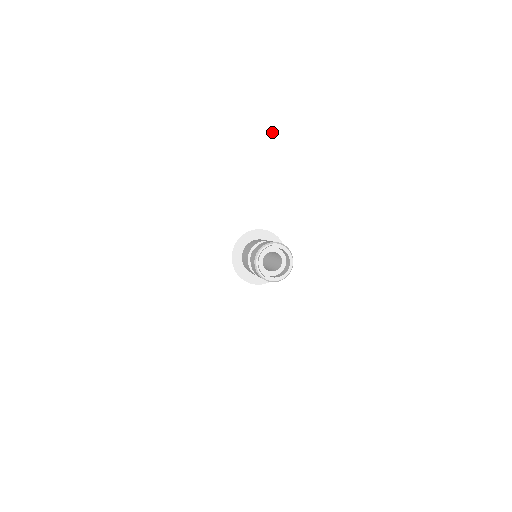
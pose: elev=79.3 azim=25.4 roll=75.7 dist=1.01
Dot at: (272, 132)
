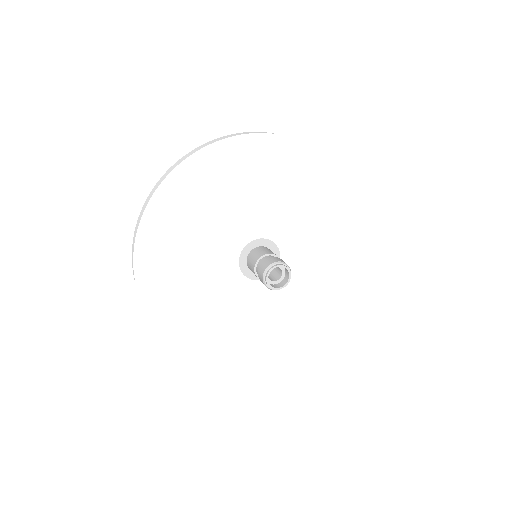
Dot at: (312, 174)
